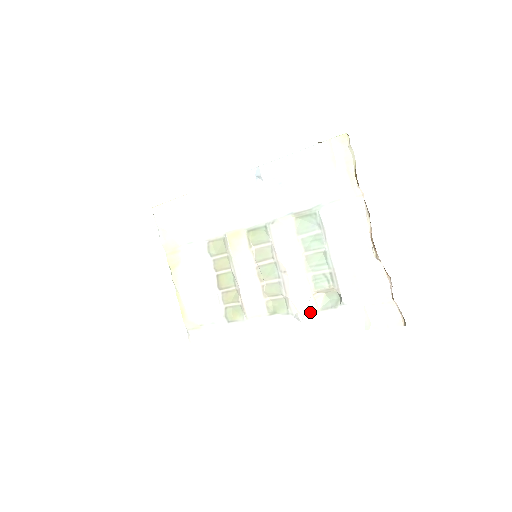
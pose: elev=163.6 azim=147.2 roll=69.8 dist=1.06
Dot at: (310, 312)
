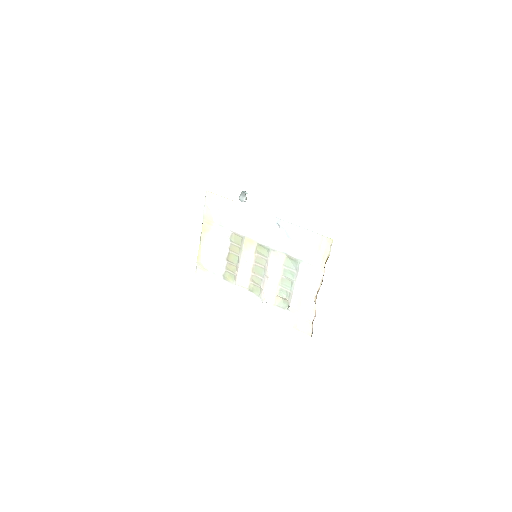
Dot at: (270, 303)
